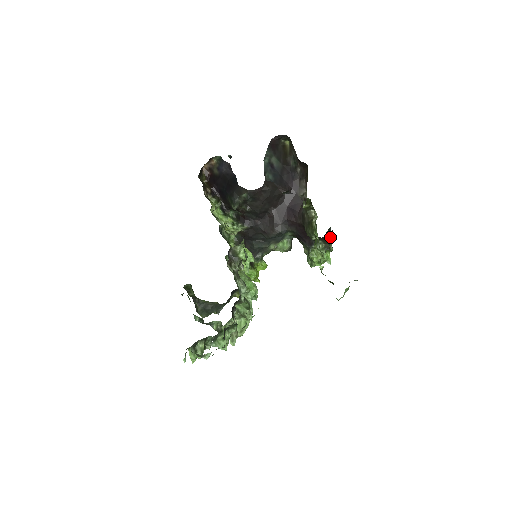
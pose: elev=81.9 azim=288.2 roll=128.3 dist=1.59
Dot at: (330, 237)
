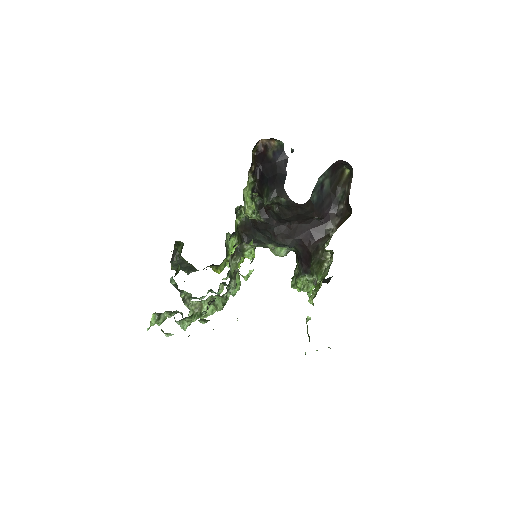
Dot at: (327, 282)
